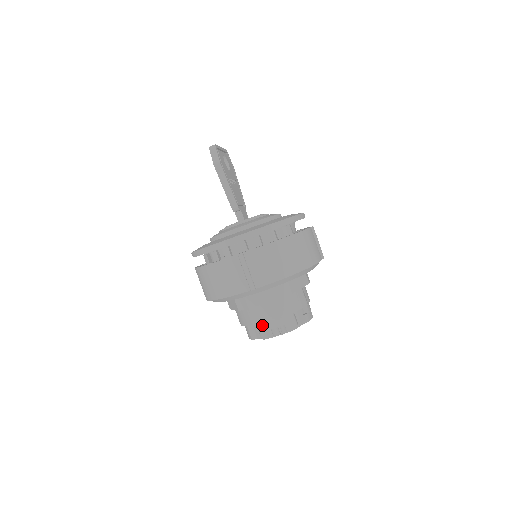
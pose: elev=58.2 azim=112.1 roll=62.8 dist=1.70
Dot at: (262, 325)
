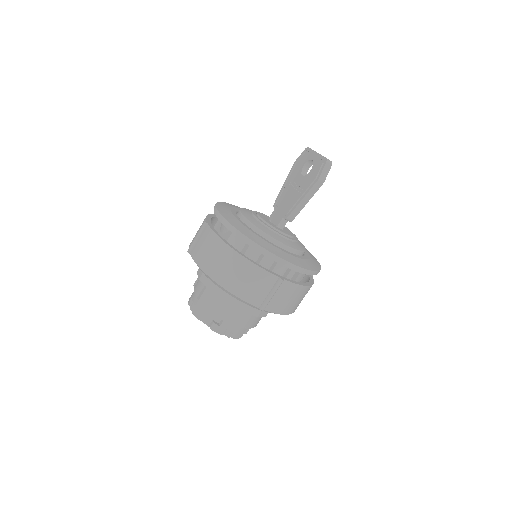
Dot at: (223, 321)
